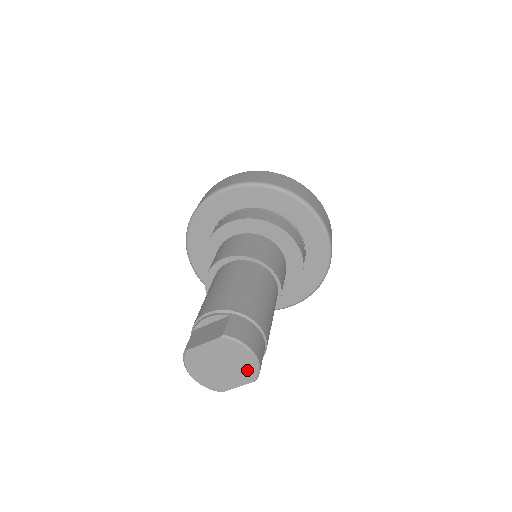
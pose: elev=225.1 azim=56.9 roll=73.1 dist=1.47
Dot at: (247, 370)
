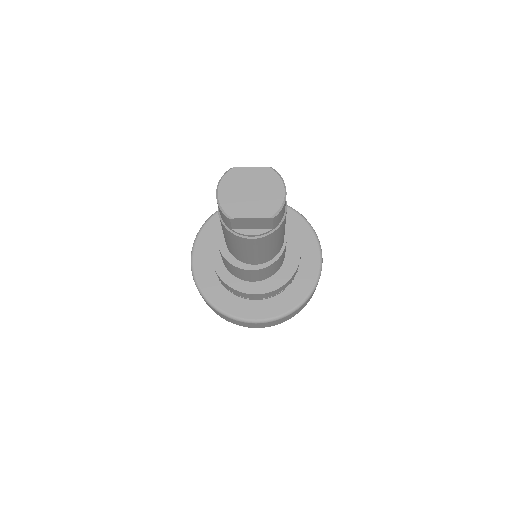
Dot at: (271, 204)
